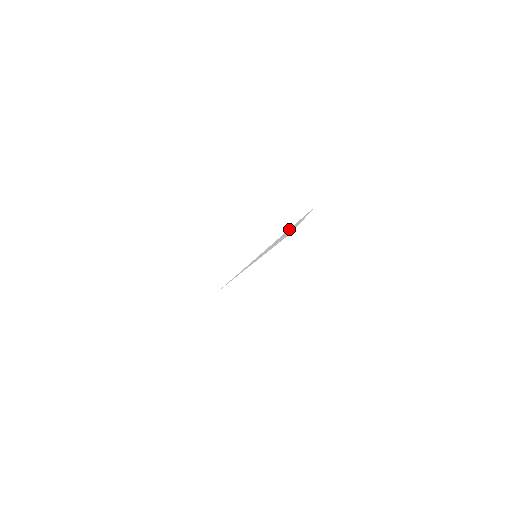
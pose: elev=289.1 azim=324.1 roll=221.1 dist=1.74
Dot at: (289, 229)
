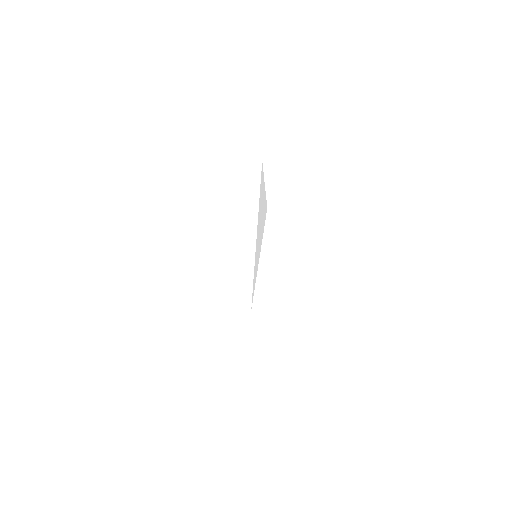
Dot at: (259, 203)
